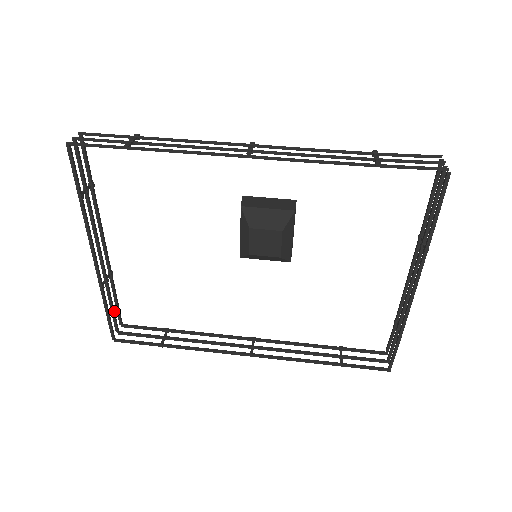
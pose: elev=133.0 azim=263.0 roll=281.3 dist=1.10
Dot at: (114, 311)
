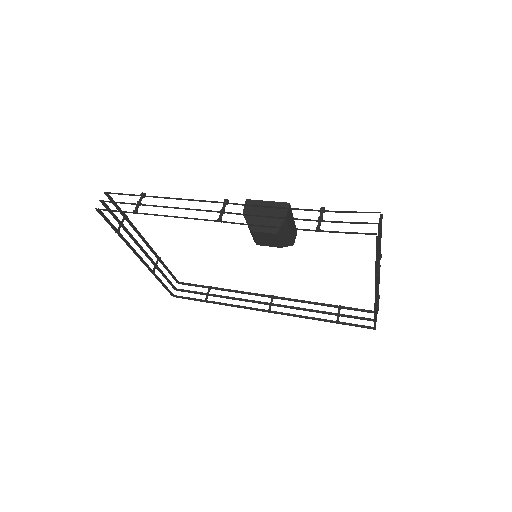
Dot at: occluded
